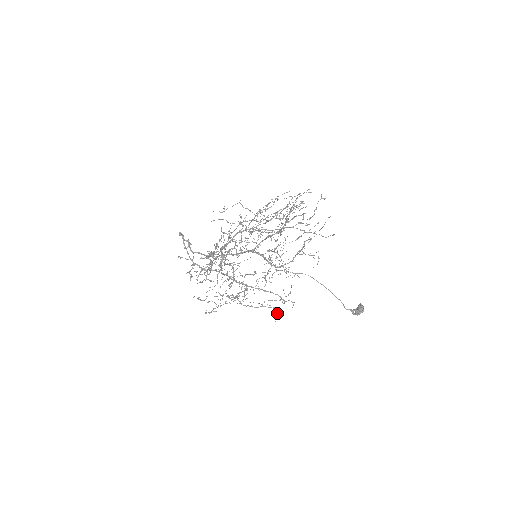
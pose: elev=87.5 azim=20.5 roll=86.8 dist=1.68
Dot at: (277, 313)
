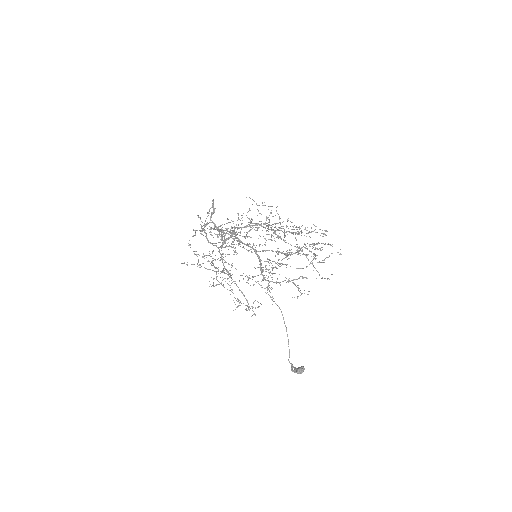
Dot at: (238, 305)
